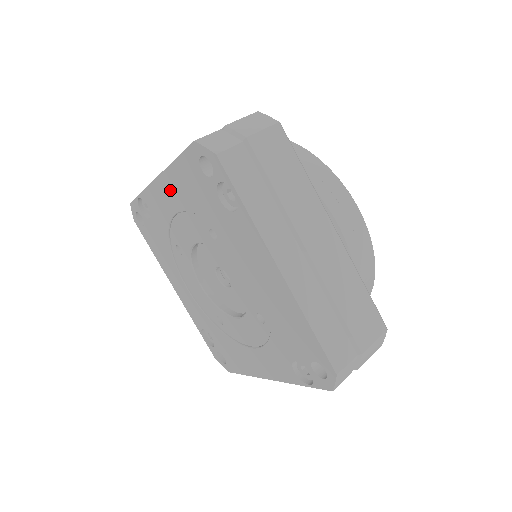
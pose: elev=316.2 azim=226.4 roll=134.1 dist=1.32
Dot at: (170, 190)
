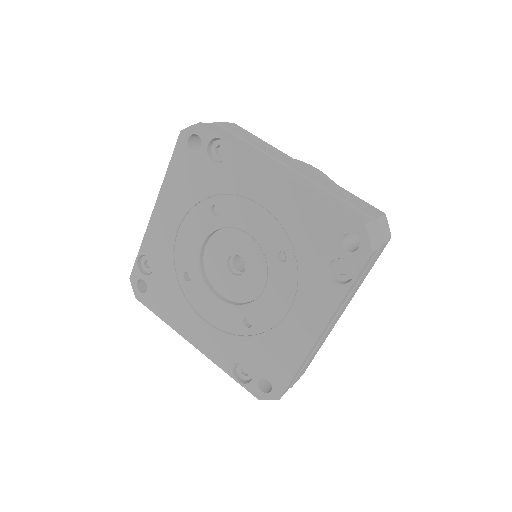
Dot at: (168, 207)
